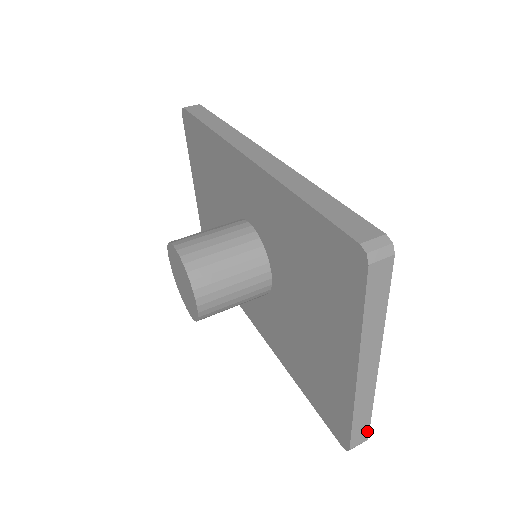
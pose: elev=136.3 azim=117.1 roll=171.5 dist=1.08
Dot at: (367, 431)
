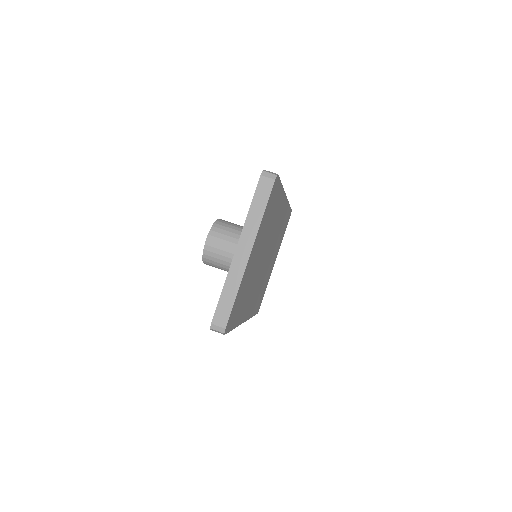
Dot at: (227, 317)
